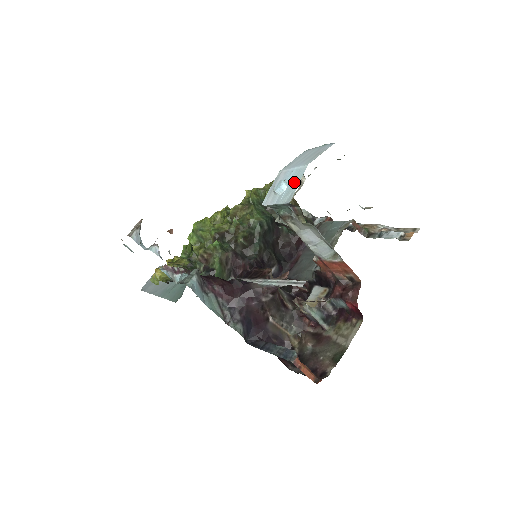
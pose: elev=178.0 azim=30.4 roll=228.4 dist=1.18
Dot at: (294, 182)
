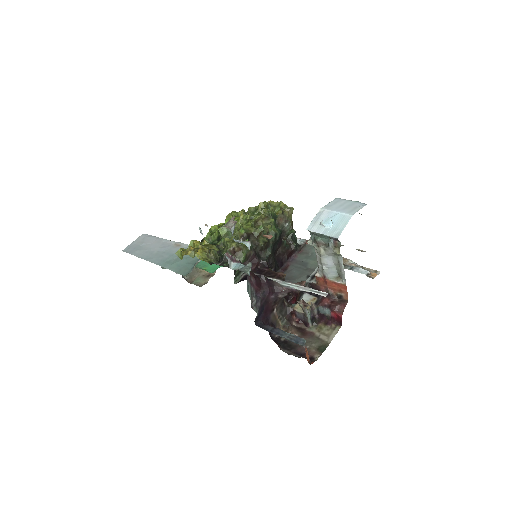
Dot at: (340, 224)
